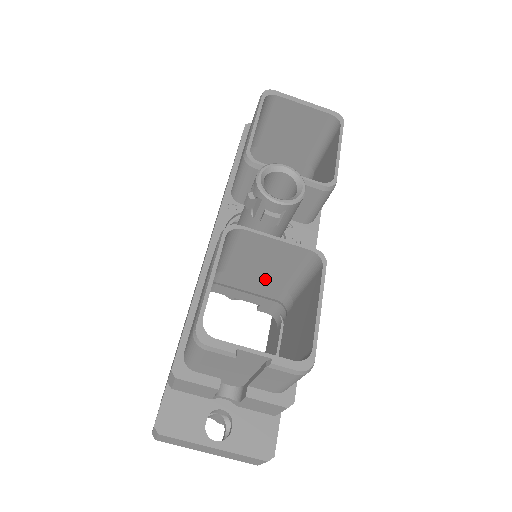
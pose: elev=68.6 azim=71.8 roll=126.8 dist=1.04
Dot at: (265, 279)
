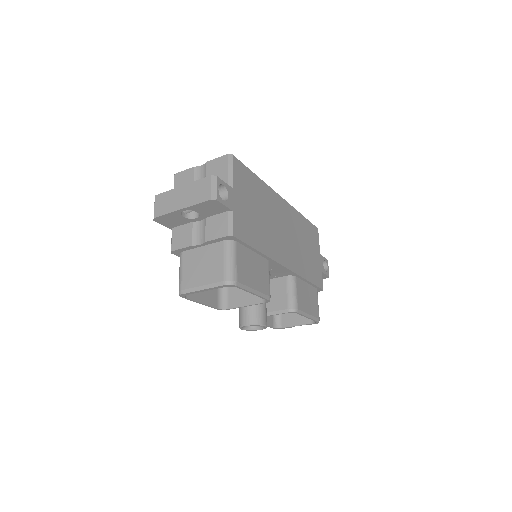
Dot at: occluded
